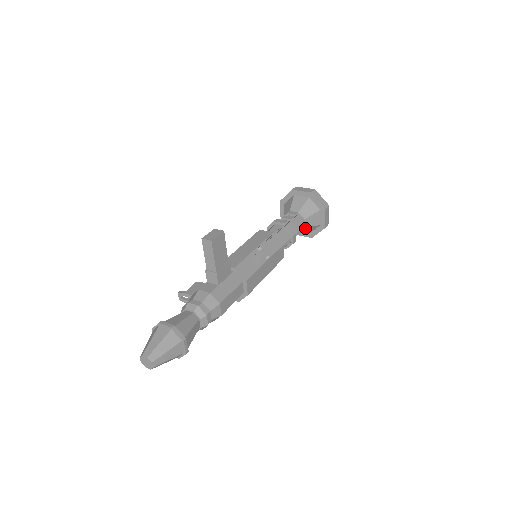
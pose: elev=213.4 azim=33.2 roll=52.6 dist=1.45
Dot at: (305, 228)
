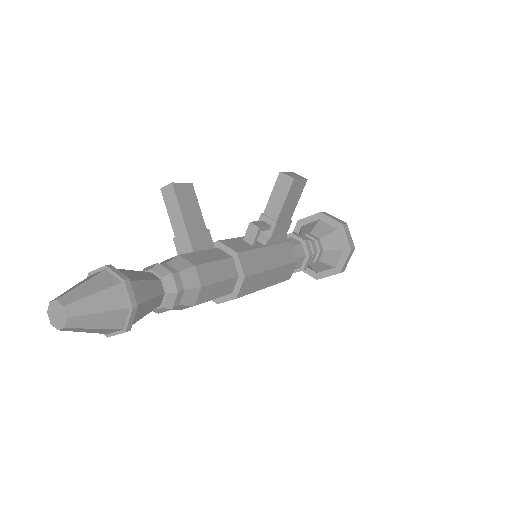
Dot at: (324, 252)
